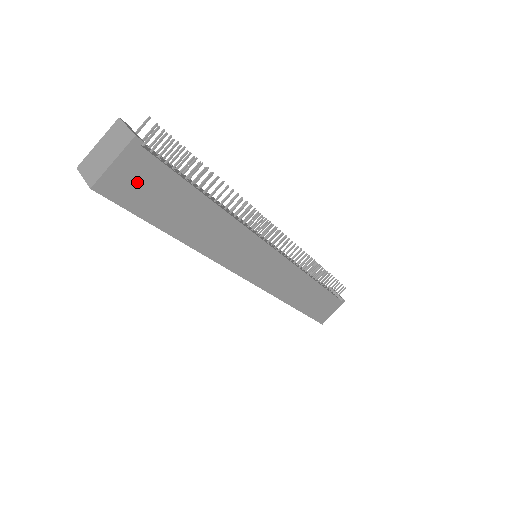
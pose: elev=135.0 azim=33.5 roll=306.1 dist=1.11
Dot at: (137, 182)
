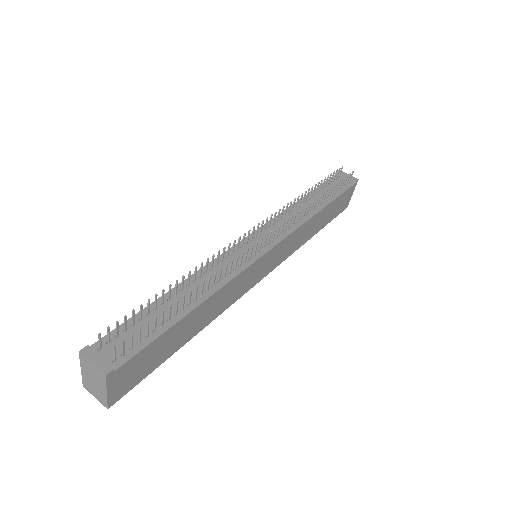
Dot at: (132, 373)
